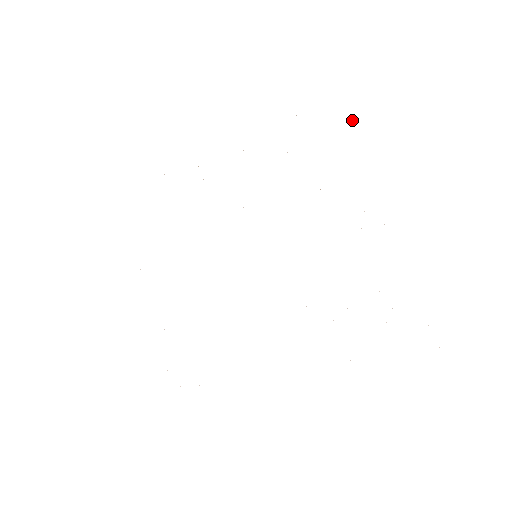
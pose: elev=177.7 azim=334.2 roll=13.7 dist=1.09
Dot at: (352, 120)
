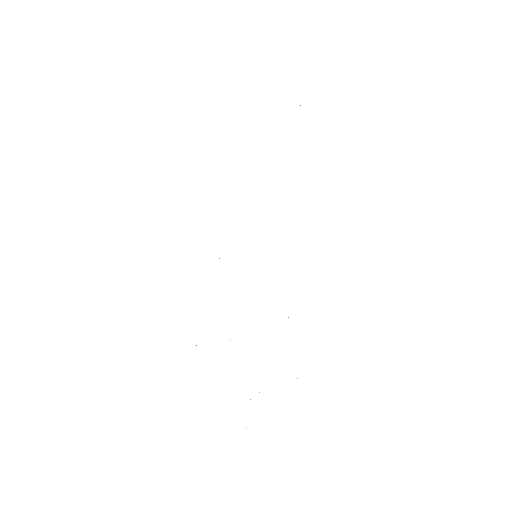
Dot at: occluded
